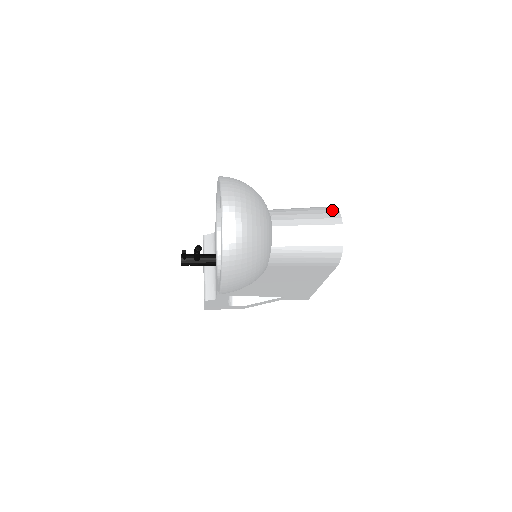
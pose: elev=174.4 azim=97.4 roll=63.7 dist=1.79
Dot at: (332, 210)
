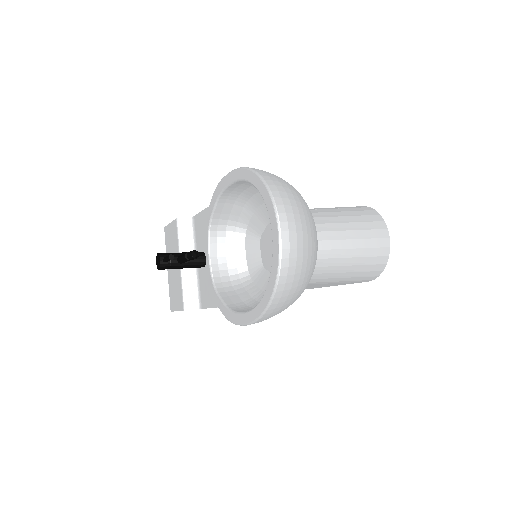
Dot at: (375, 216)
